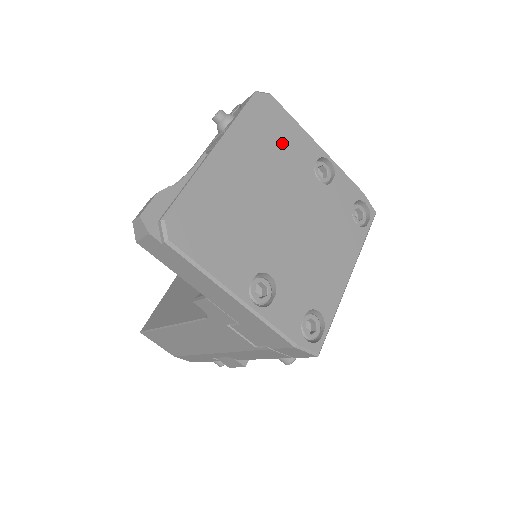
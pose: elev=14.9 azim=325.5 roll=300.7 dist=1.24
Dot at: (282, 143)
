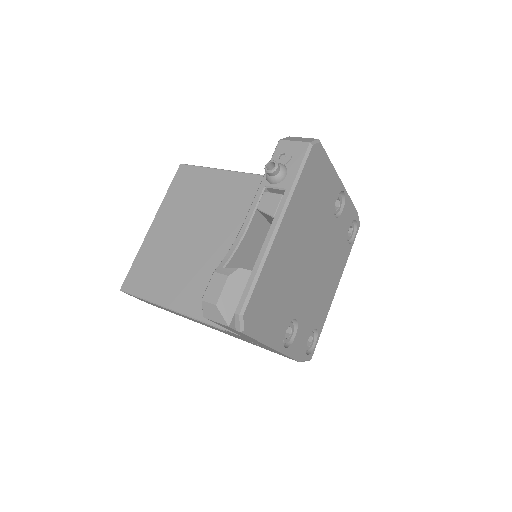
Dot at: (319, 193)
